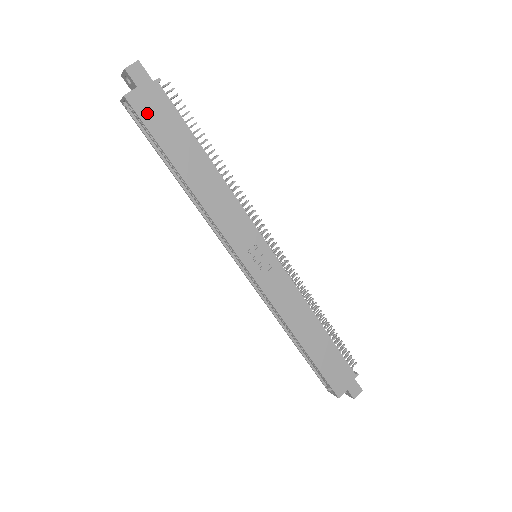
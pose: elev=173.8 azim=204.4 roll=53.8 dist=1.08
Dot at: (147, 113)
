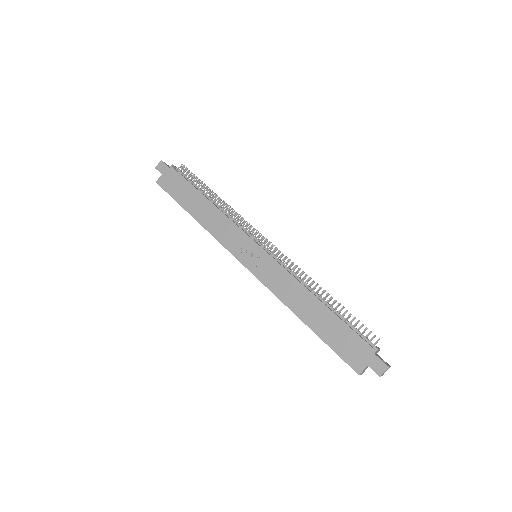
Dot at: (168, 186)
